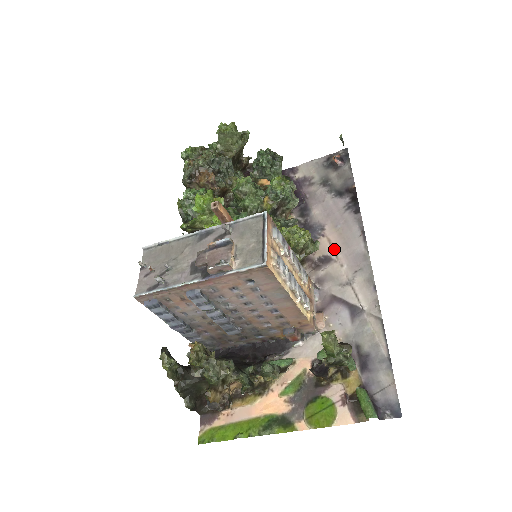
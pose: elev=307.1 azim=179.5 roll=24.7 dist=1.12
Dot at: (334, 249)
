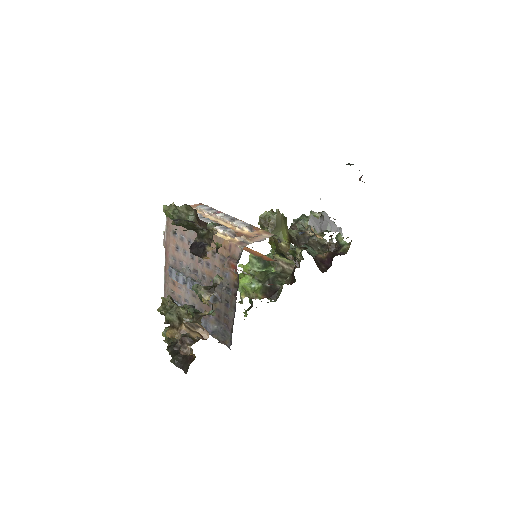
Dot at: occluded
